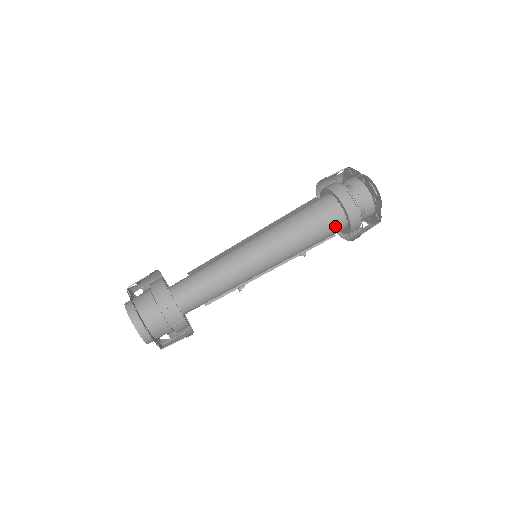
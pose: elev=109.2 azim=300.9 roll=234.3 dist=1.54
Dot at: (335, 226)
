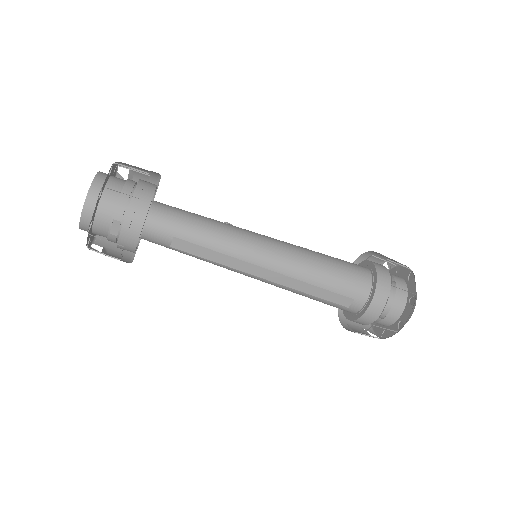
Dot at: occluded
